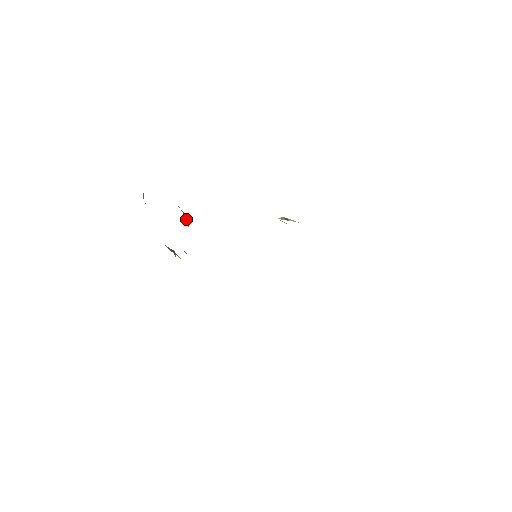
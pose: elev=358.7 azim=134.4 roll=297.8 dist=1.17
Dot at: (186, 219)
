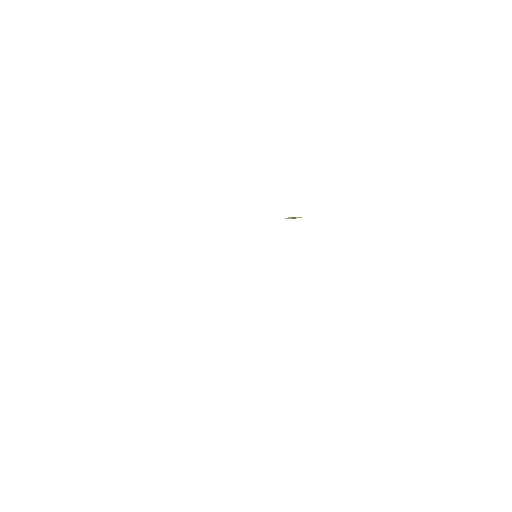
Dot at: occluded
